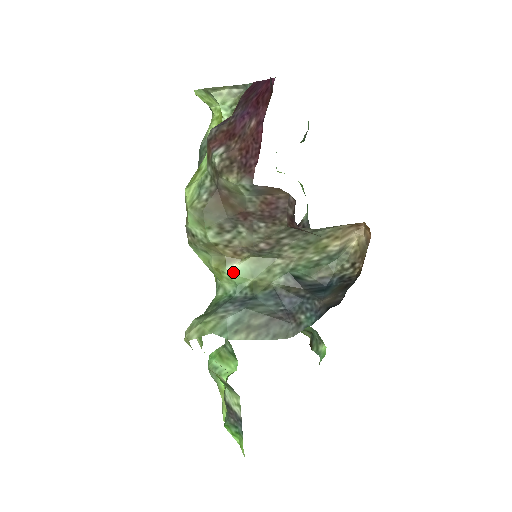
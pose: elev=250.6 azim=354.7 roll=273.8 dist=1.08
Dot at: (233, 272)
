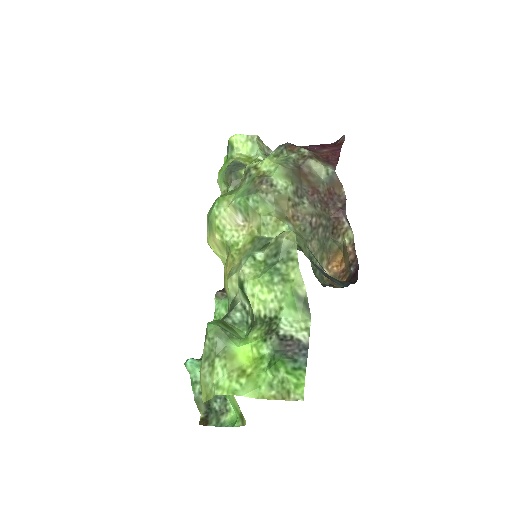
Dot at: (290, 228)
